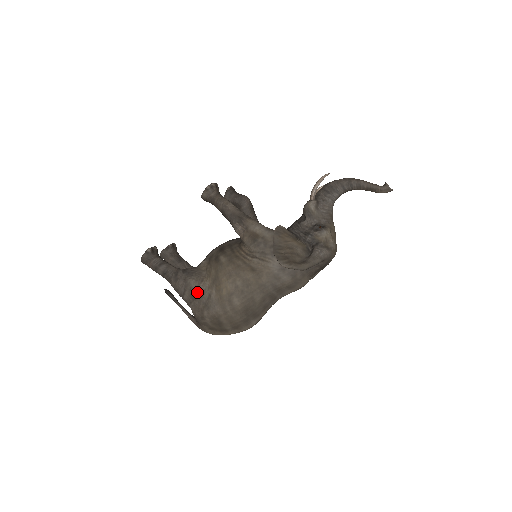
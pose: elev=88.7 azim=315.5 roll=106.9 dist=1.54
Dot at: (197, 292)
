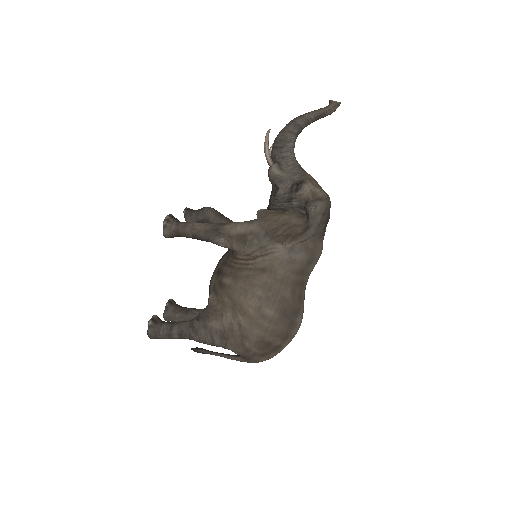
Dot at: (225, 330)
